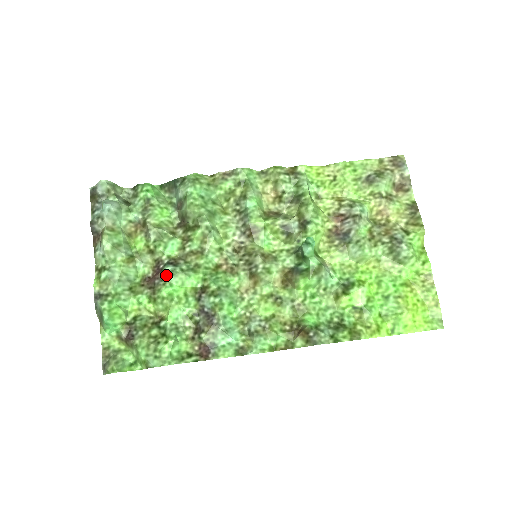
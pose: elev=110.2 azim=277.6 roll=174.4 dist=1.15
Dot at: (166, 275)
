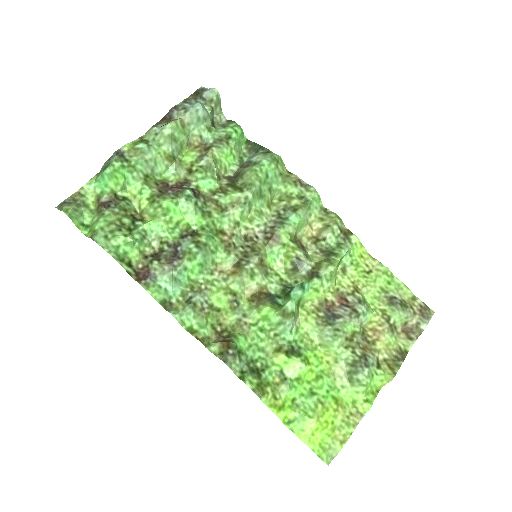
Dot at: (182, 194)
